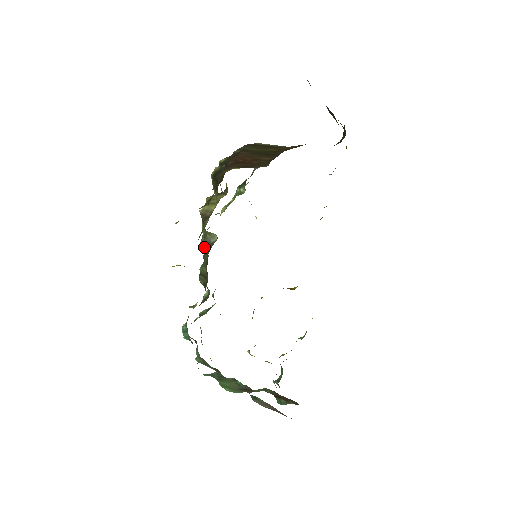
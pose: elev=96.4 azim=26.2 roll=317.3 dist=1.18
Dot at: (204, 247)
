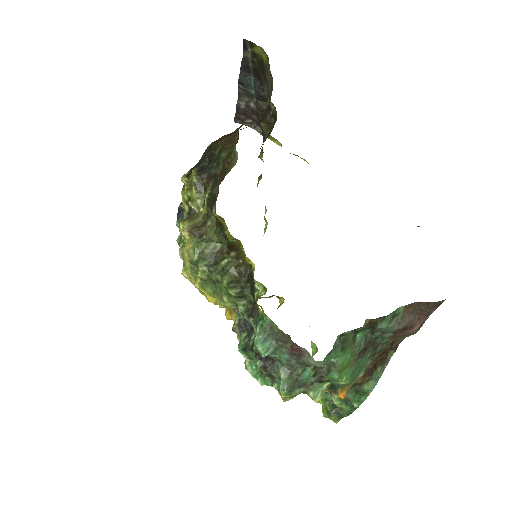
Dot at: (208, 265)
